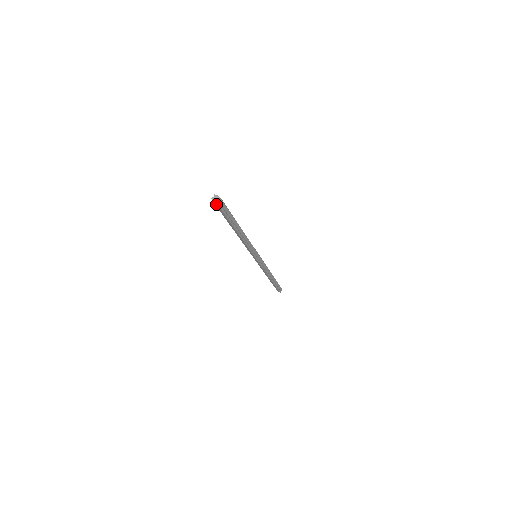
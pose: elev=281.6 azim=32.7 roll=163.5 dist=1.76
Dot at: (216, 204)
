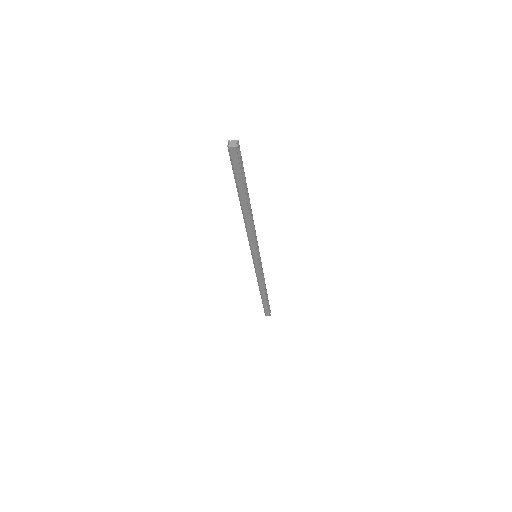
Dot at: (234, 155)
